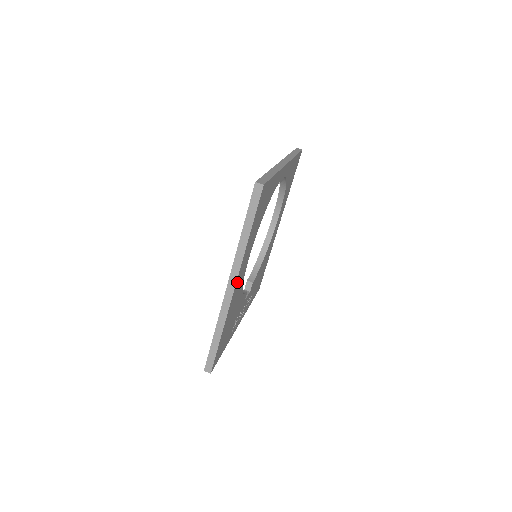
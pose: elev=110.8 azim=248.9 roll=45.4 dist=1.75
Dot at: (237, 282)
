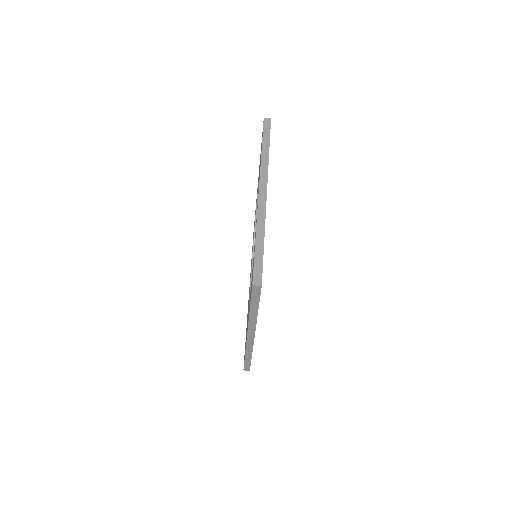
Dot at: occluded
